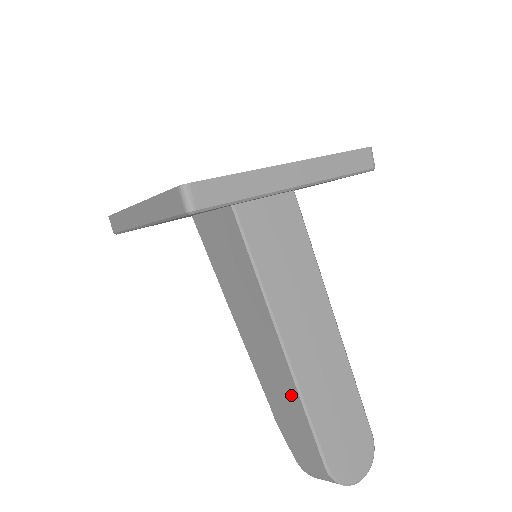
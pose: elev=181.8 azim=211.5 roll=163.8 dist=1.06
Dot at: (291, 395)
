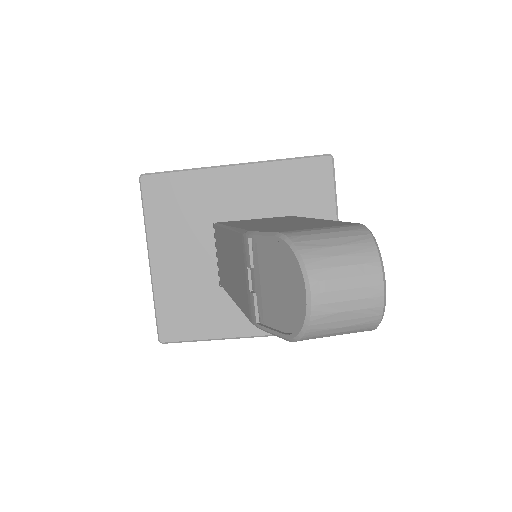
Dot at: (314, 222)
